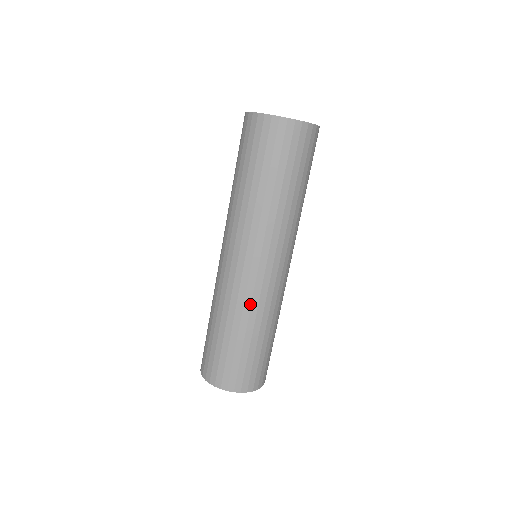
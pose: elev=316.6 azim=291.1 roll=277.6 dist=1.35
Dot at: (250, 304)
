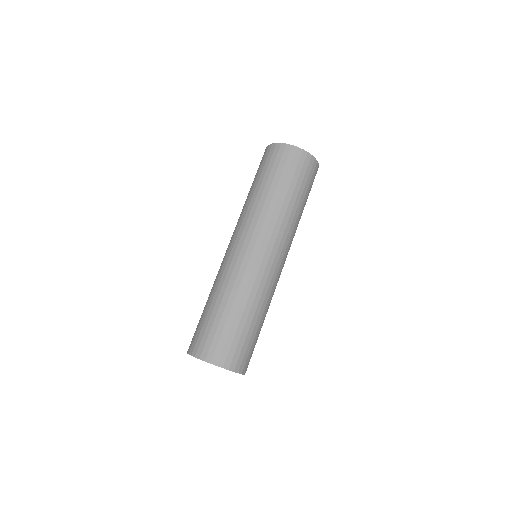
Dot at: (241, 280)
